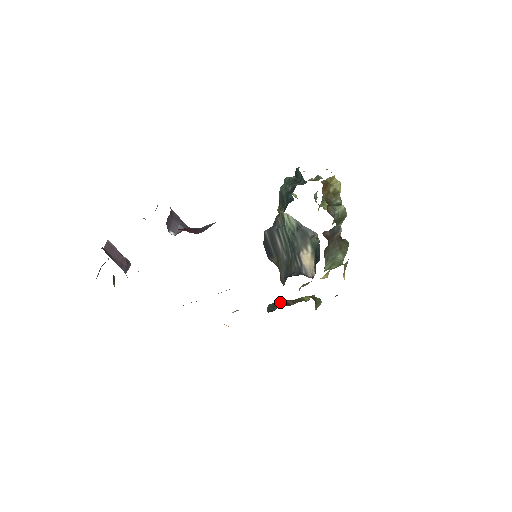
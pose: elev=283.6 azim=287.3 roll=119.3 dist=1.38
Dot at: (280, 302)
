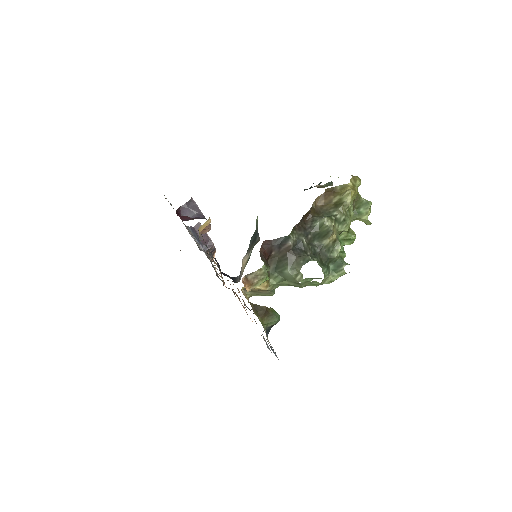
Dot at: occluded
